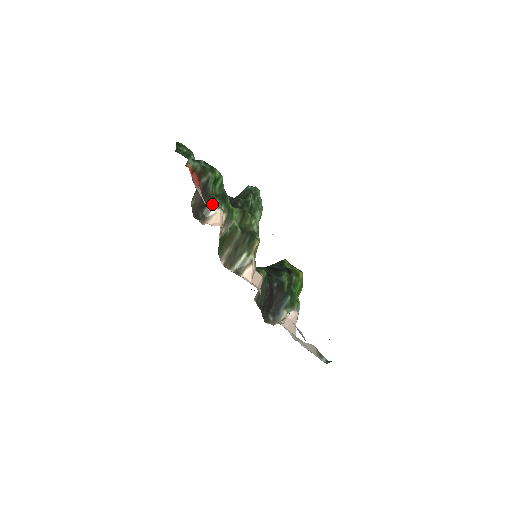
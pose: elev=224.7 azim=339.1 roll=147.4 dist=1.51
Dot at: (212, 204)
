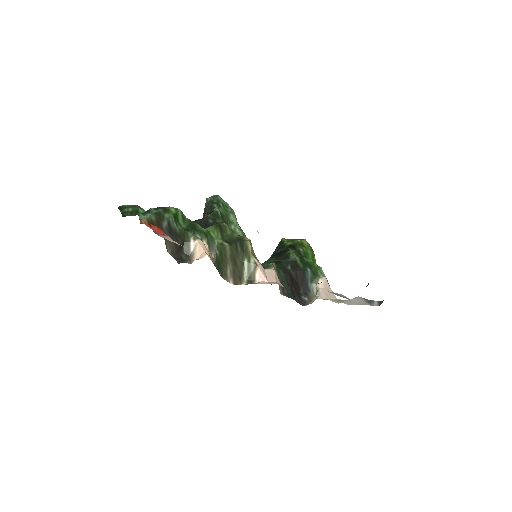
Dot at: (187, 240)
